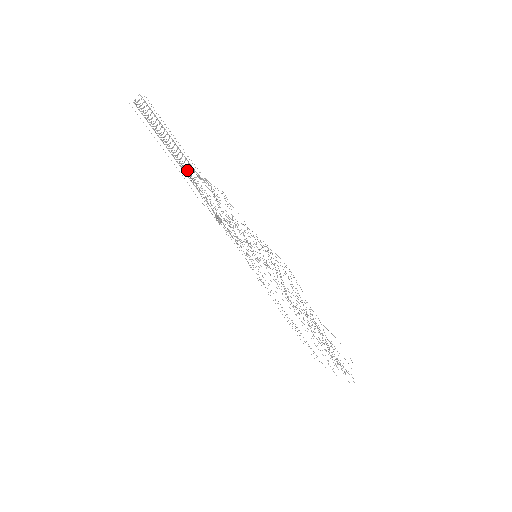
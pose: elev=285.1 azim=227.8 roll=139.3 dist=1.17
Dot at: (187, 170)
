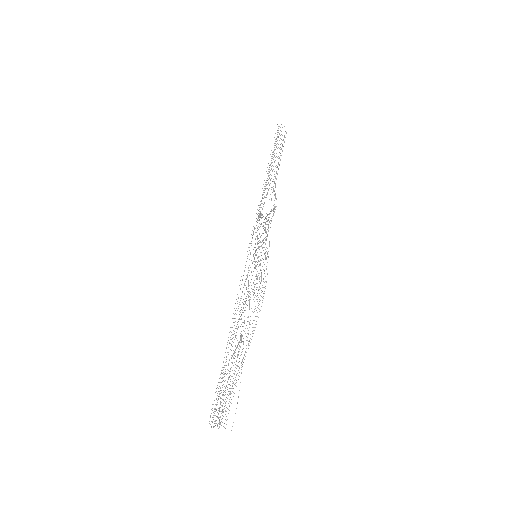
Dot at: occluded
